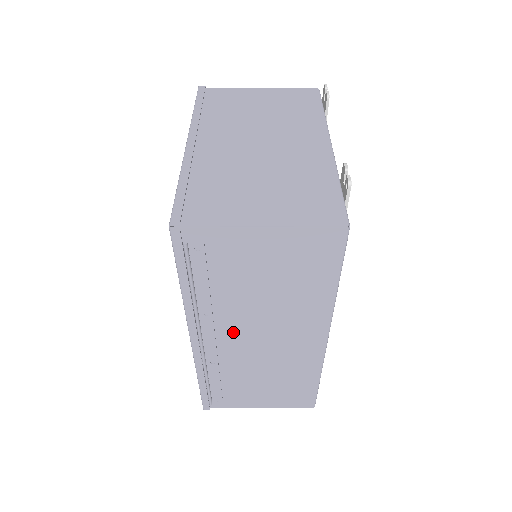
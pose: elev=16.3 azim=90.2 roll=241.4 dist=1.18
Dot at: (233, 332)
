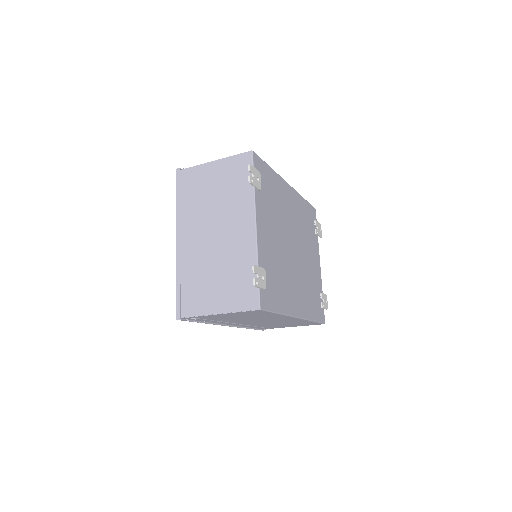
Dot at: (244, 322)
